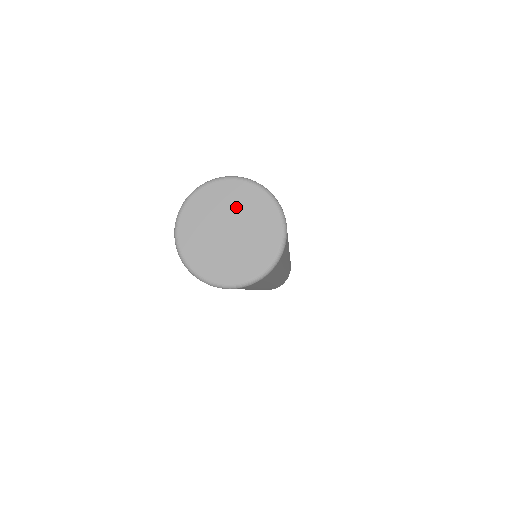
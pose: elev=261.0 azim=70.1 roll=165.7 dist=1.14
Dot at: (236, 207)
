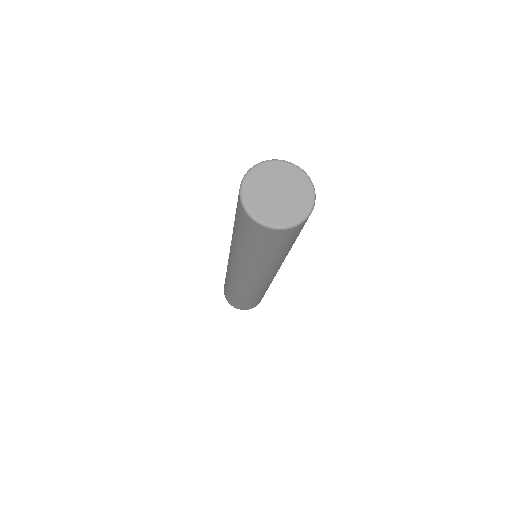
Dot at: (285, 179)
